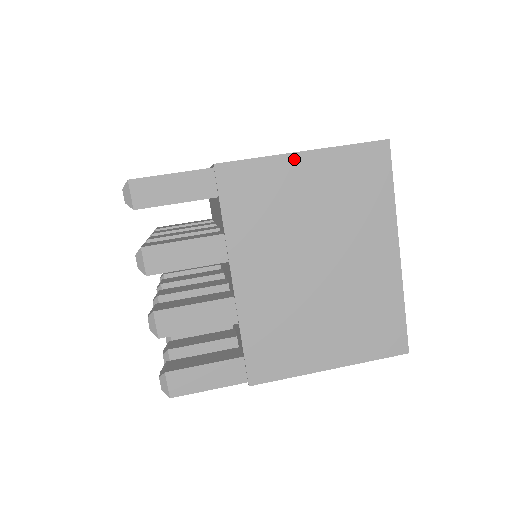
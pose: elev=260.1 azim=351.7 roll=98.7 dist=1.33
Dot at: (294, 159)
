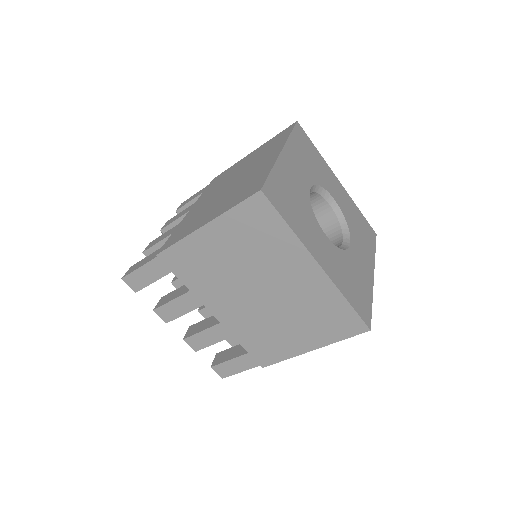
Dot at: (201, 233)
